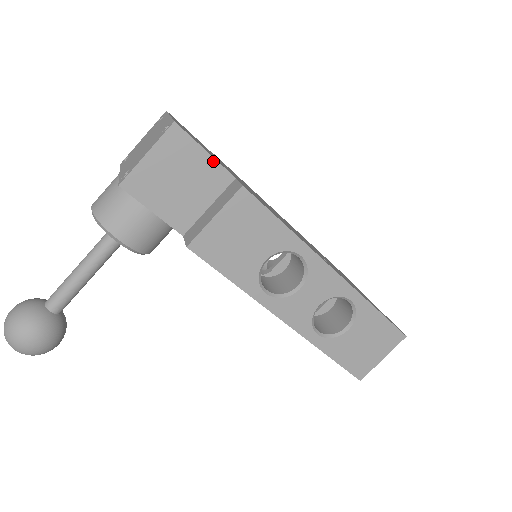
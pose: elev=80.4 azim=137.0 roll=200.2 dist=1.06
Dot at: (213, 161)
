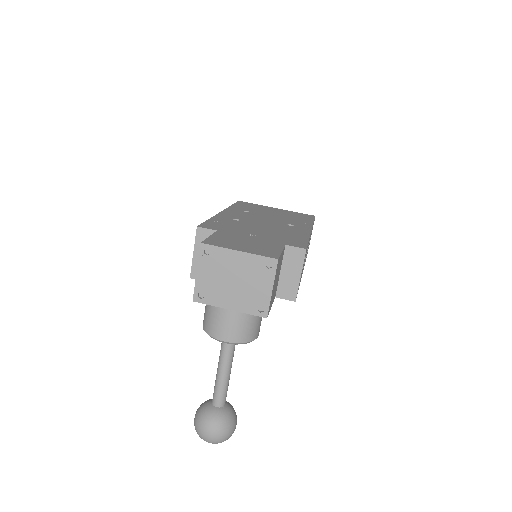
Dot at: occluded
